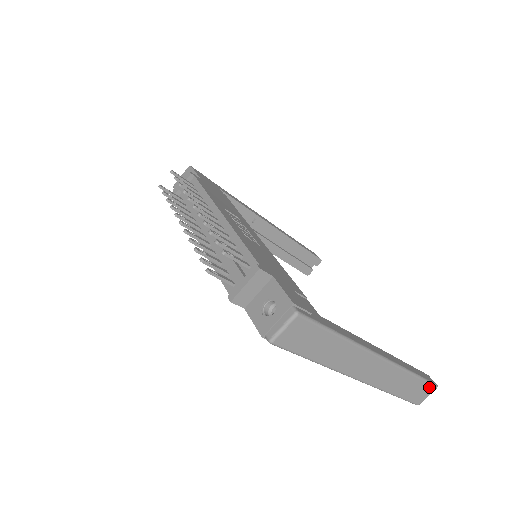
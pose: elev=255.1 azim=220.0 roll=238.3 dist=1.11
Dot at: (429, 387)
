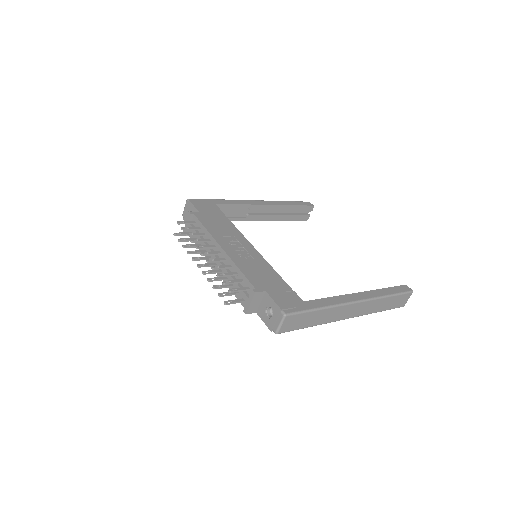
Dot at: (406, 295)
